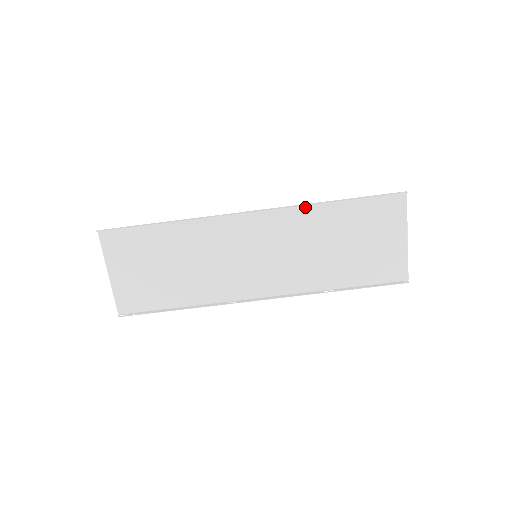
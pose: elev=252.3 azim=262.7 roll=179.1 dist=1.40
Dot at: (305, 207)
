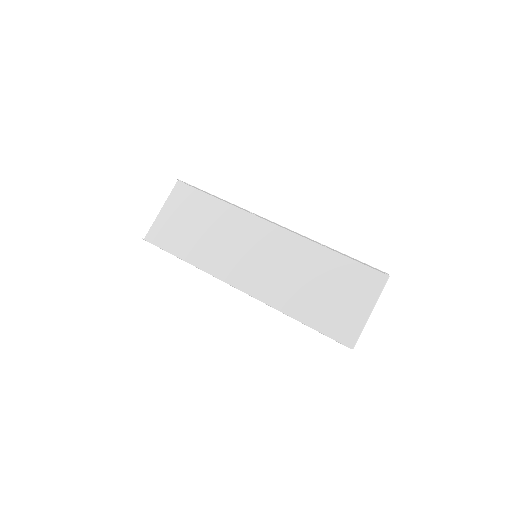
Dot at: (311, 243)
